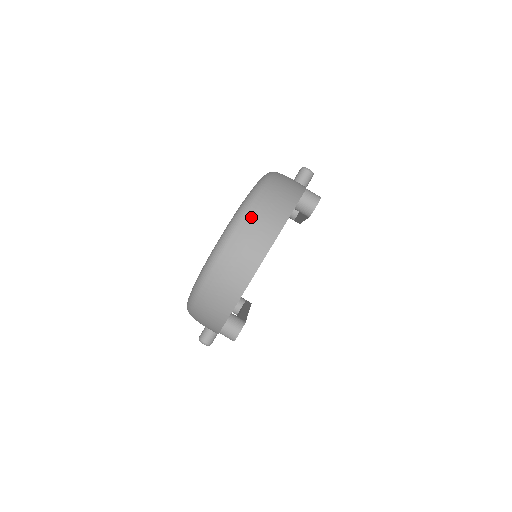
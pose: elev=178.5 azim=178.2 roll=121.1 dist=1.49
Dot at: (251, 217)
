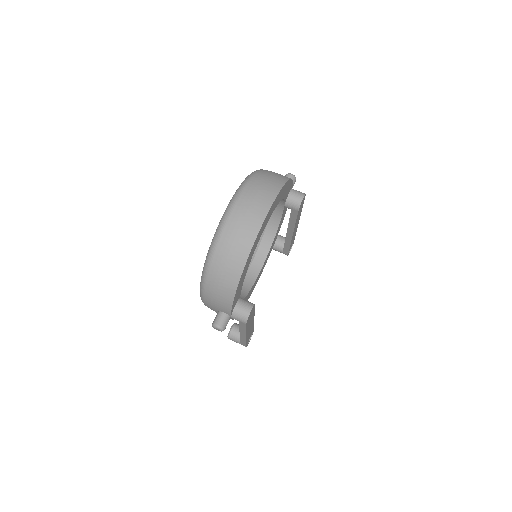
Dot at: (253, 185)
